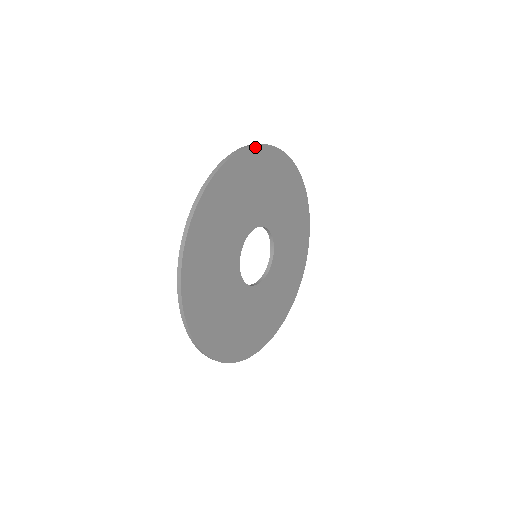
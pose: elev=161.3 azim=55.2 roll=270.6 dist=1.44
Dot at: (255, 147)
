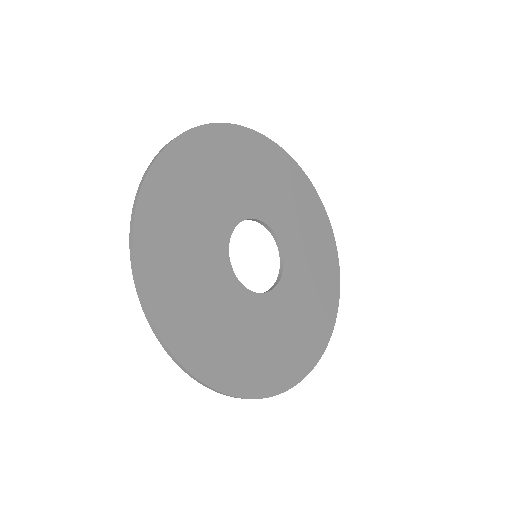
Dot at: (205, 127)
